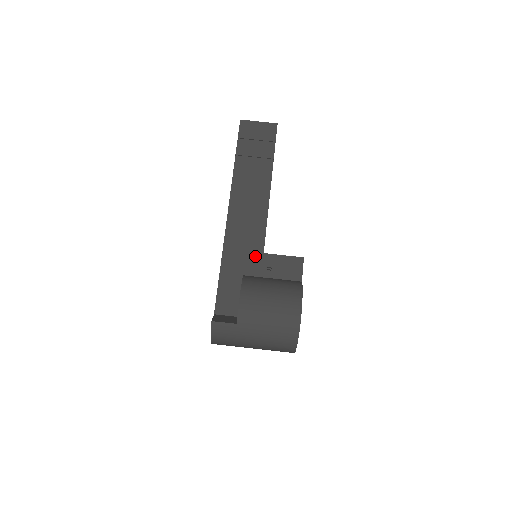
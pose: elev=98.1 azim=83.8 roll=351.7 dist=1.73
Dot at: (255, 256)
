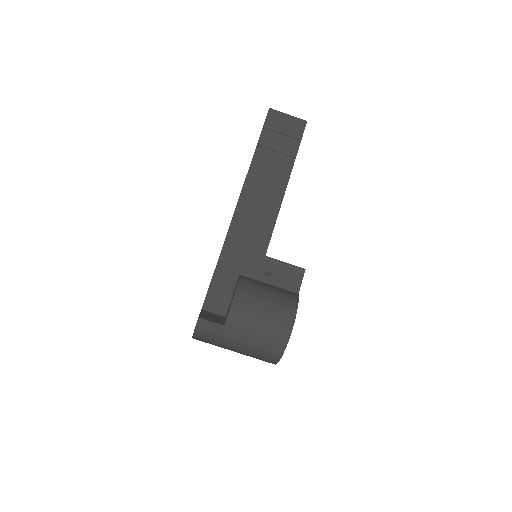
Dot at: (256, 257)
